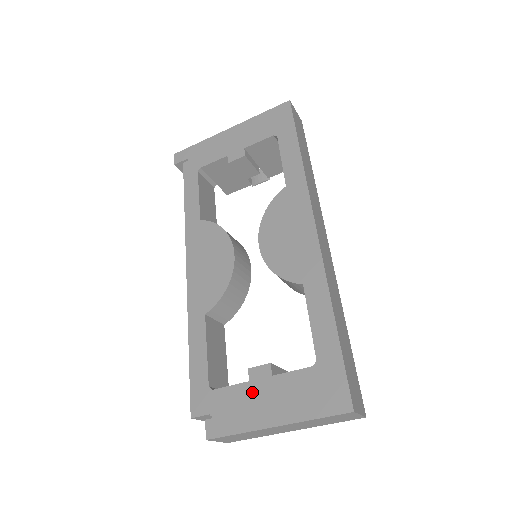
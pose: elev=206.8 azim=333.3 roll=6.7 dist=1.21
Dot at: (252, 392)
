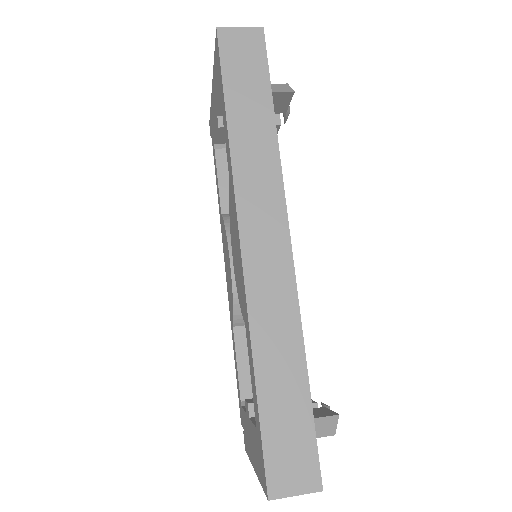
Dot at: (247, 425)
